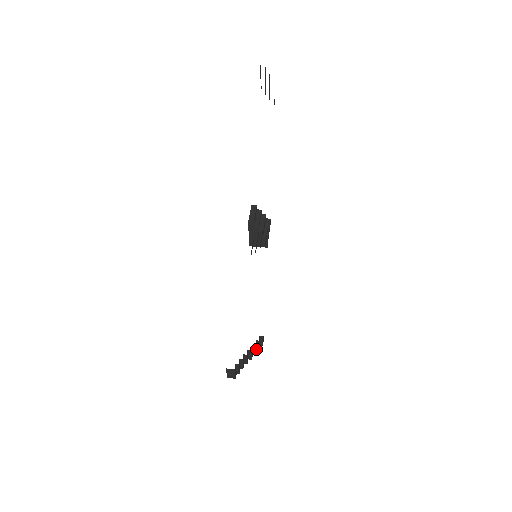
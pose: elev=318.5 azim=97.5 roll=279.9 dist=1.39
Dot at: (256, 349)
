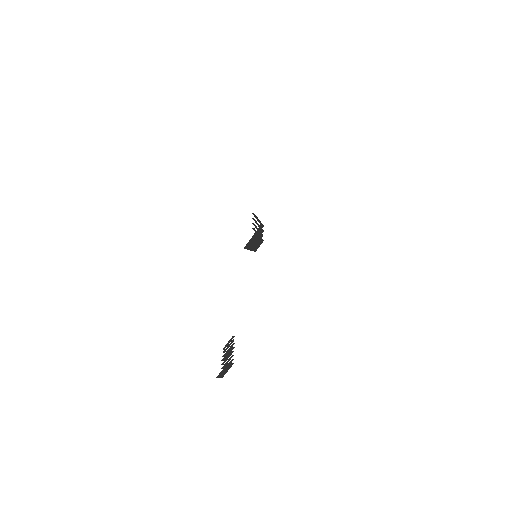
Dot at: (223, 352)
